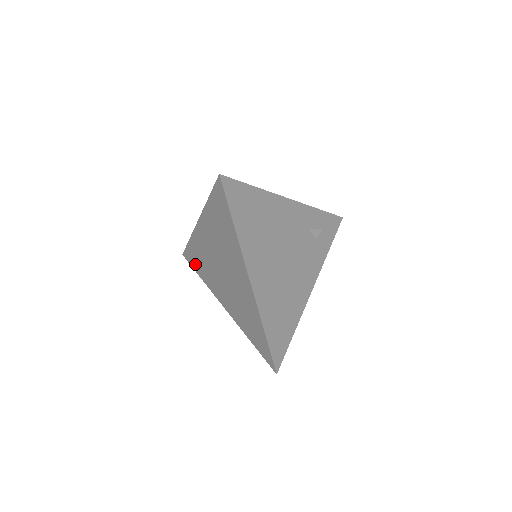
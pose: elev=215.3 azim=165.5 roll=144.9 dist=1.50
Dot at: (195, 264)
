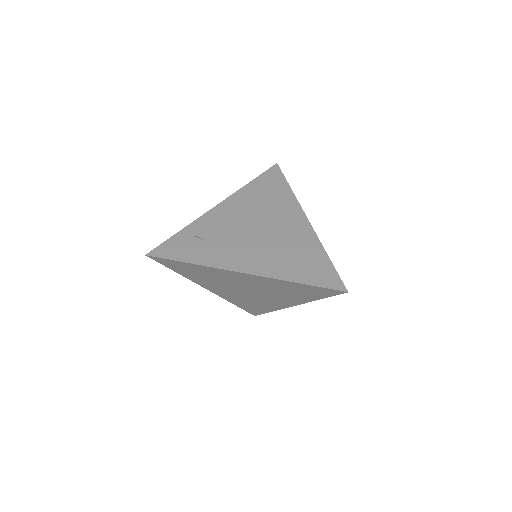
Dot at: (179, 269)
